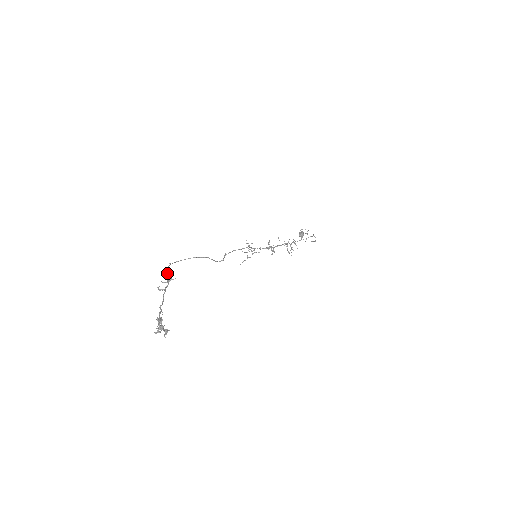
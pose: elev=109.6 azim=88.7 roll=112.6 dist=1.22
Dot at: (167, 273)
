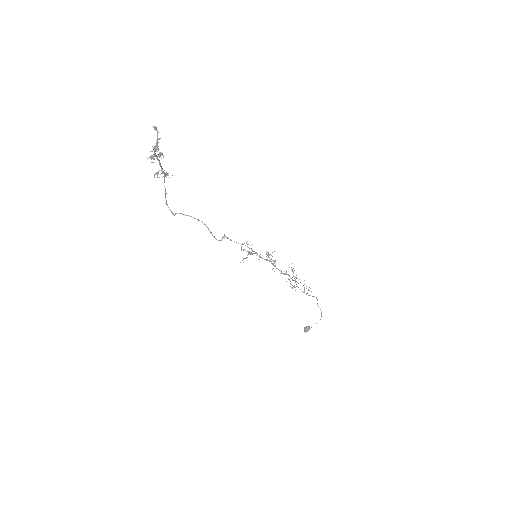
Dot at: (164, 177)
